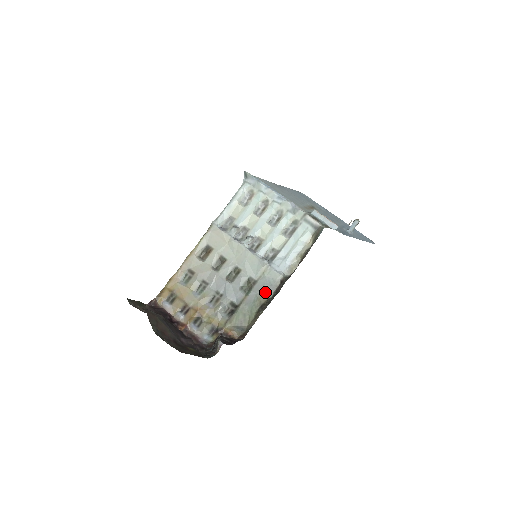
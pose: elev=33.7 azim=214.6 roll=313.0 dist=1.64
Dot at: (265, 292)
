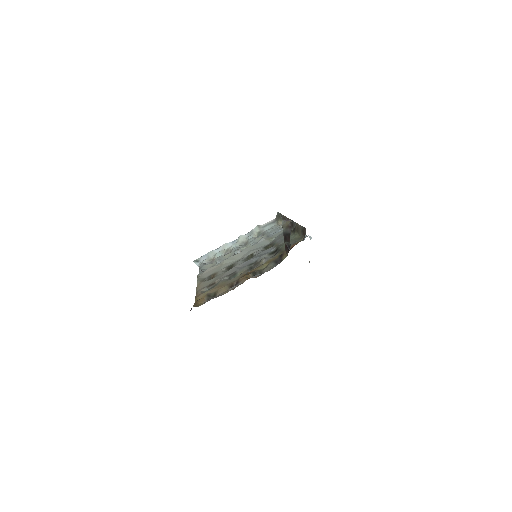
Dot at: occluded
